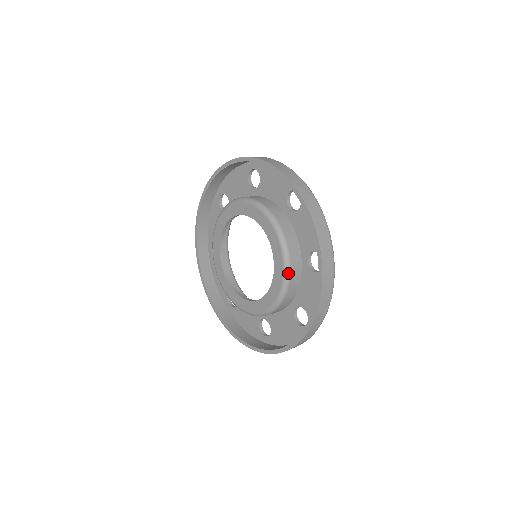
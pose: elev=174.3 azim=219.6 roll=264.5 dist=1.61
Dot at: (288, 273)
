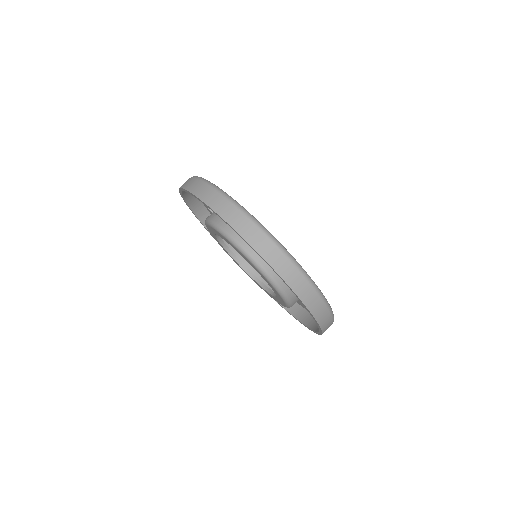
Dot at: (274, 282)
